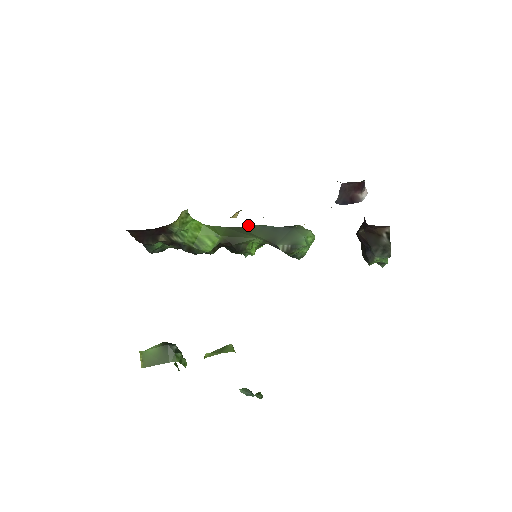
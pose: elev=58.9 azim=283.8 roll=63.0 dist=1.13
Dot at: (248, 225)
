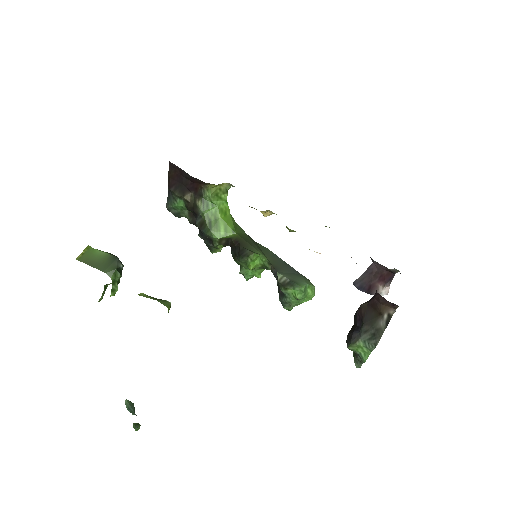
Dot at: occluded
